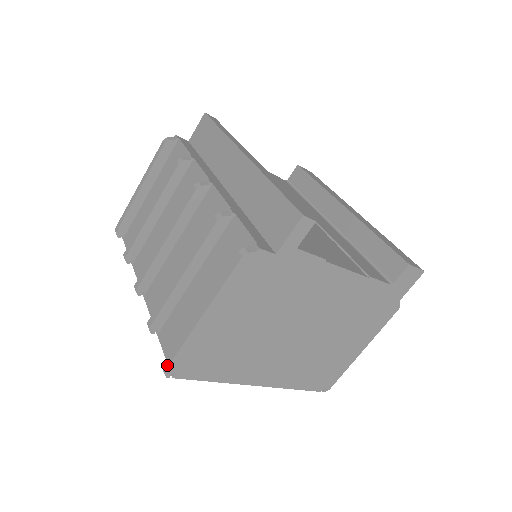
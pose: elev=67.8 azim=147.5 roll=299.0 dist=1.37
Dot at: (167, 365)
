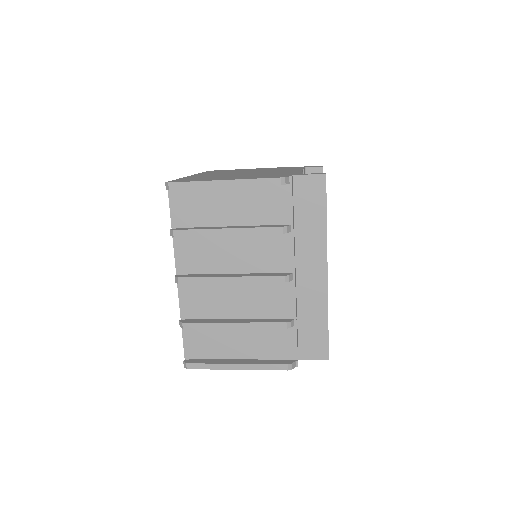
Dot at: (192, 368)
